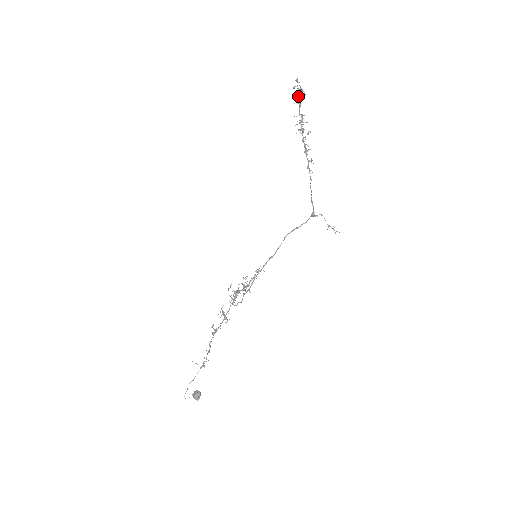
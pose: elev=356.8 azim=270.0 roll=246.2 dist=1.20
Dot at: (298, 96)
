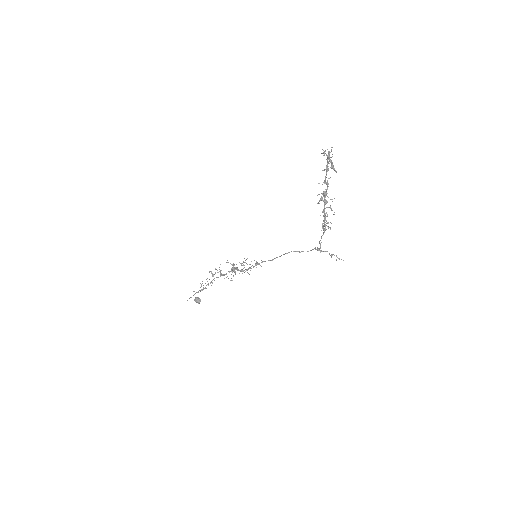
Dot at: (327, 164)
